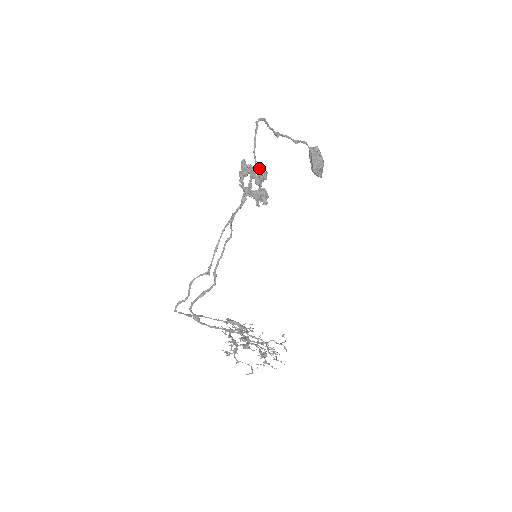
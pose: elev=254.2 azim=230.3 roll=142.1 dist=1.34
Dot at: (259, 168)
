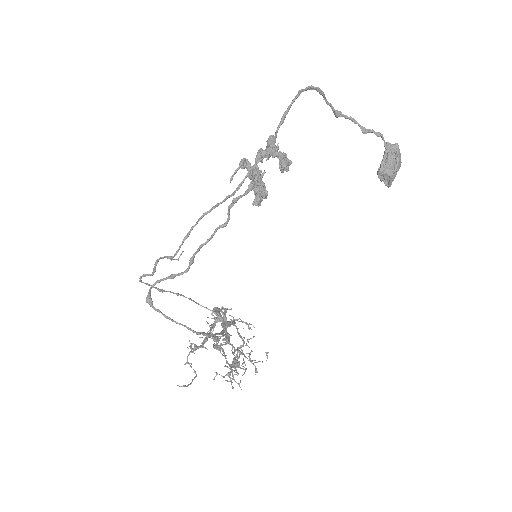
Dot at: (278, 154)
